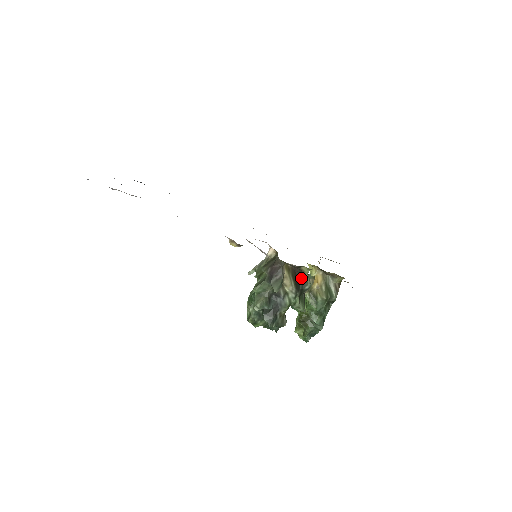
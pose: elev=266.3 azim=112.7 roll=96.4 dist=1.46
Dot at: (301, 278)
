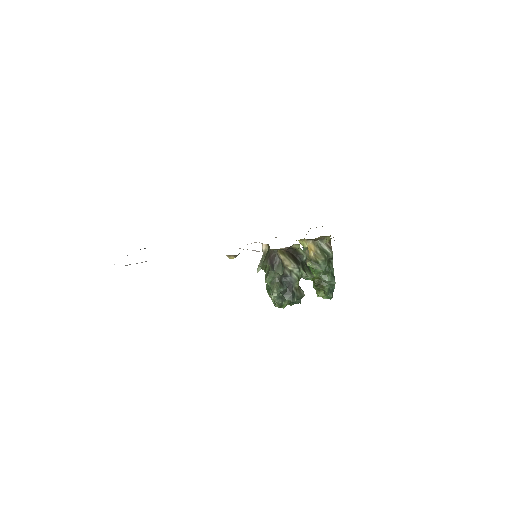
Dot at: (296, 254)
